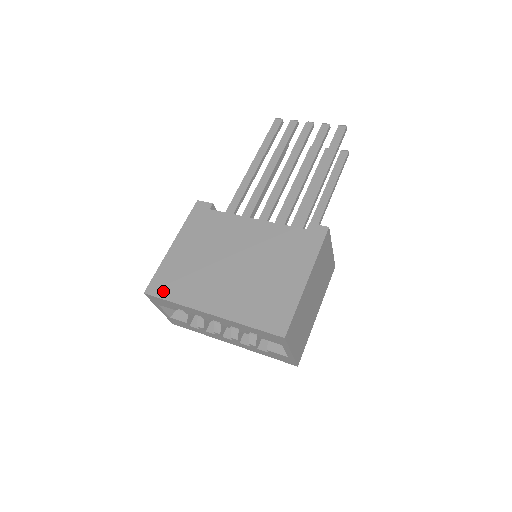
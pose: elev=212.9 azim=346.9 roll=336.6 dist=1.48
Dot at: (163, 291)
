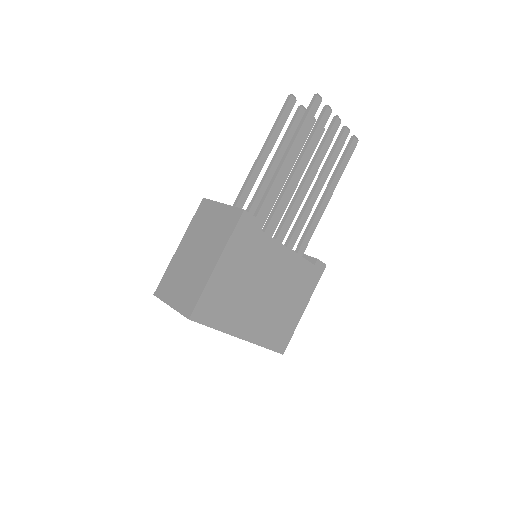
Dot at: (207, 318)
